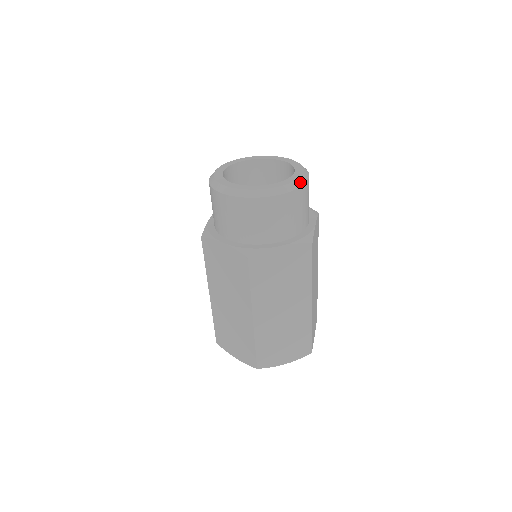
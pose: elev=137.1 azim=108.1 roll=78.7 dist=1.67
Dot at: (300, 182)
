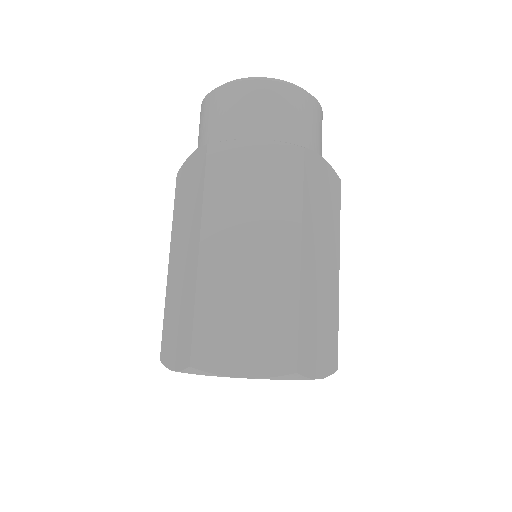
Dot at: (299, 87)
